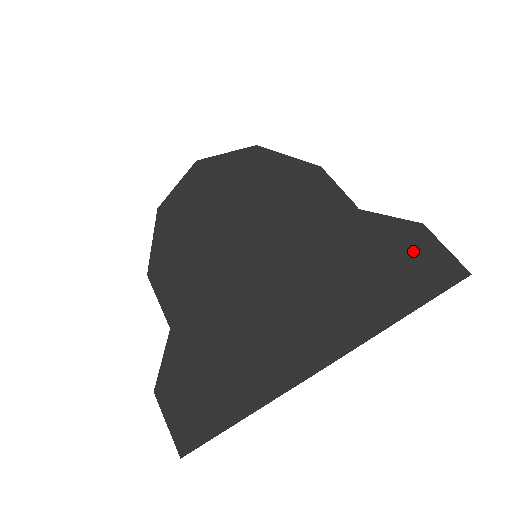
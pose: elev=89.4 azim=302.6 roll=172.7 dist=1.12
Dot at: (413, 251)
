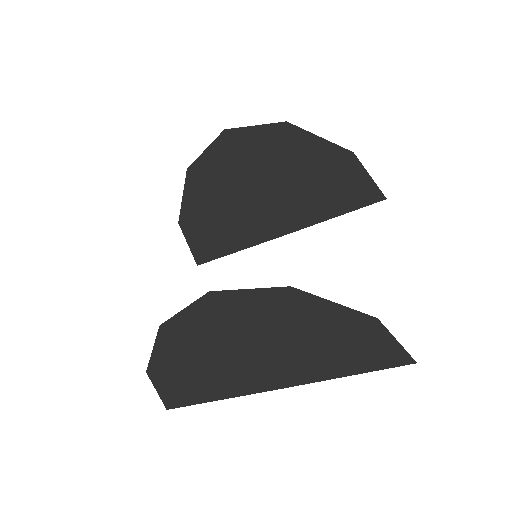
Dot at: (363, 335)
